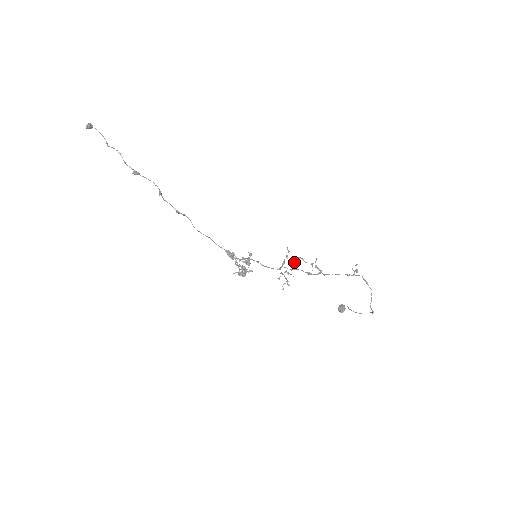
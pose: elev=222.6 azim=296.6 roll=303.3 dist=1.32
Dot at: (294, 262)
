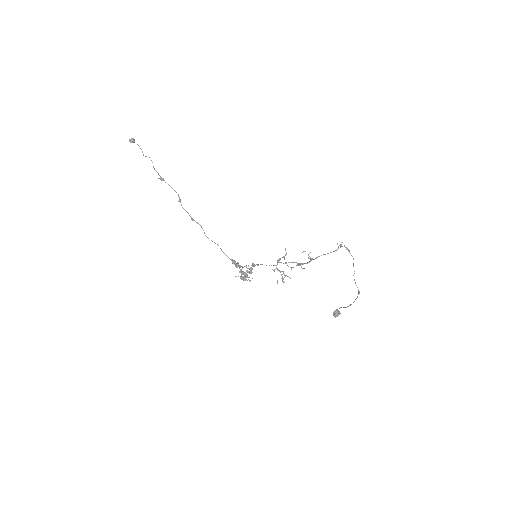
Dot at: (292, 267)
